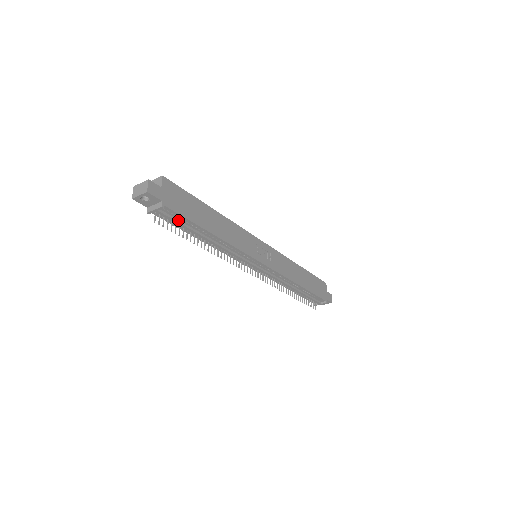
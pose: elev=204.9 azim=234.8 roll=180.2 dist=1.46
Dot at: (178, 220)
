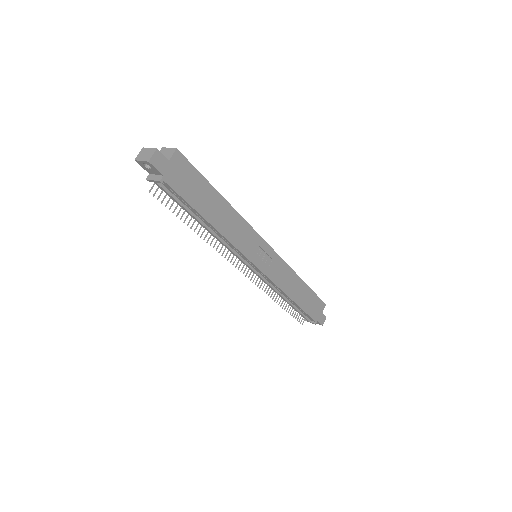
Dot at: (177, 198)
